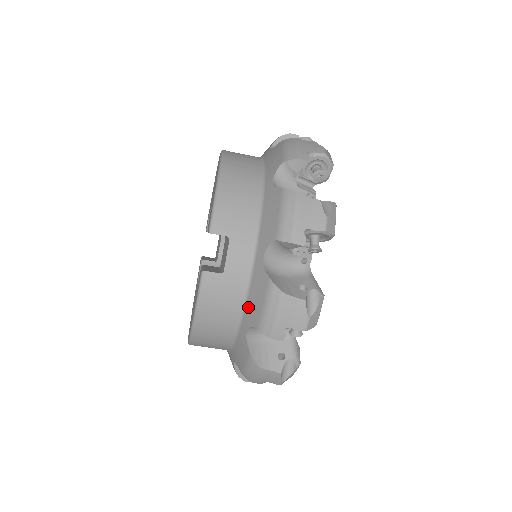
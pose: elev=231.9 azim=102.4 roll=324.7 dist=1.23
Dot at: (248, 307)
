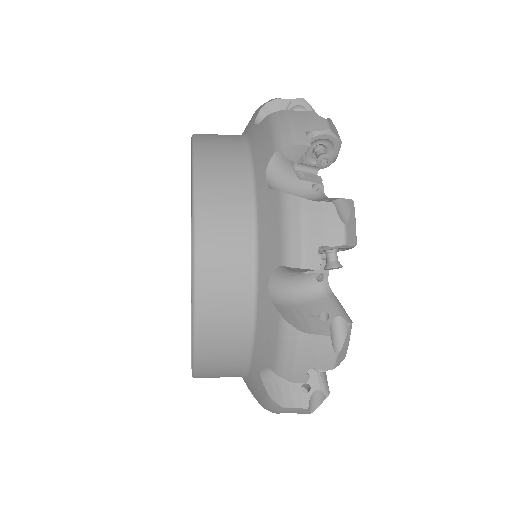
Dot at: occluded
